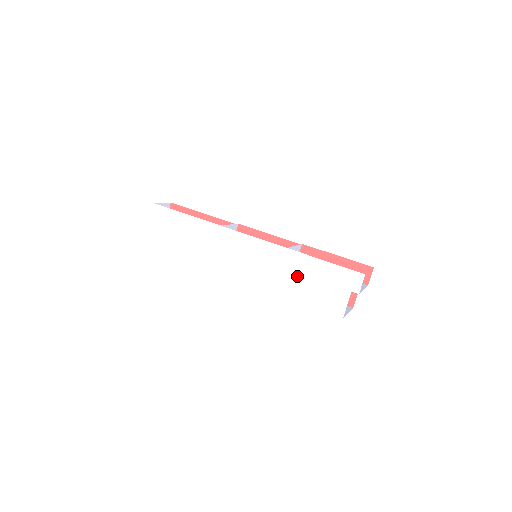
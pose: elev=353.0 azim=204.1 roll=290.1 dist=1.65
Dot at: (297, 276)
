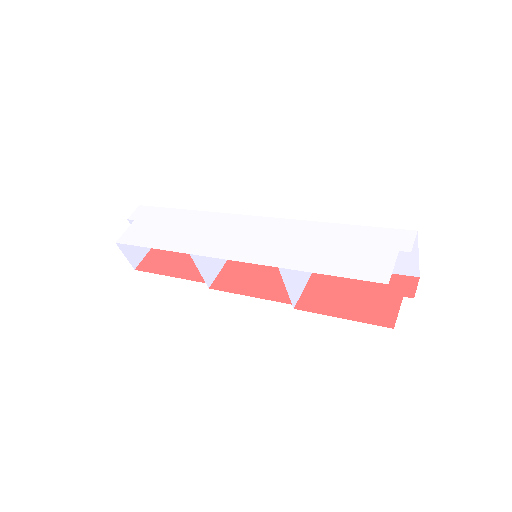
Dot at: (317, 245)
